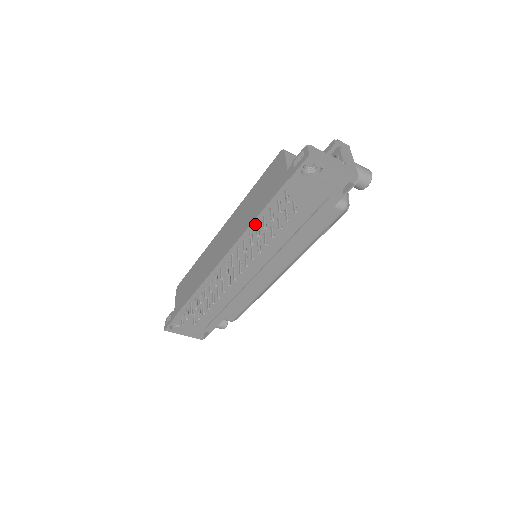
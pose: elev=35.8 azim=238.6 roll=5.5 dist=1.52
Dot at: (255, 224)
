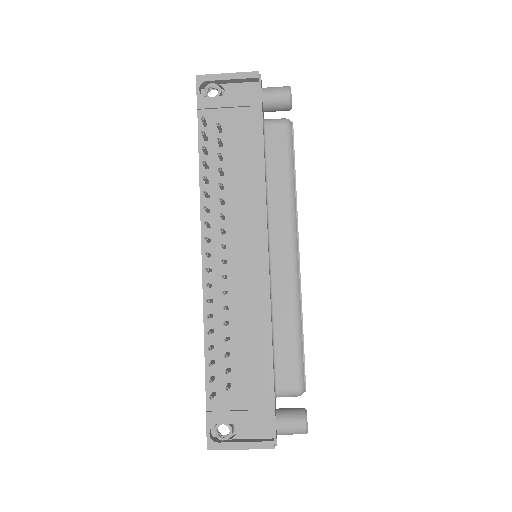
Dot at: (204, 182)
